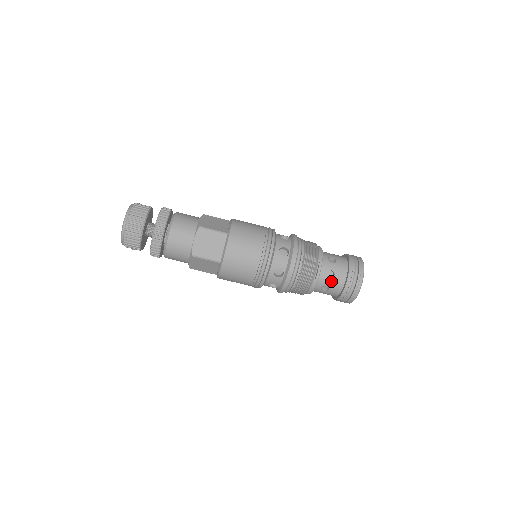
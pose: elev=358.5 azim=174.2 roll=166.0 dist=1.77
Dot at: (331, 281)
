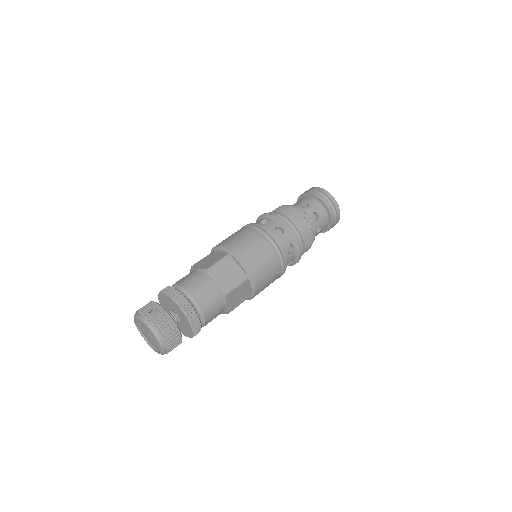
Dot at: (319, 232)
